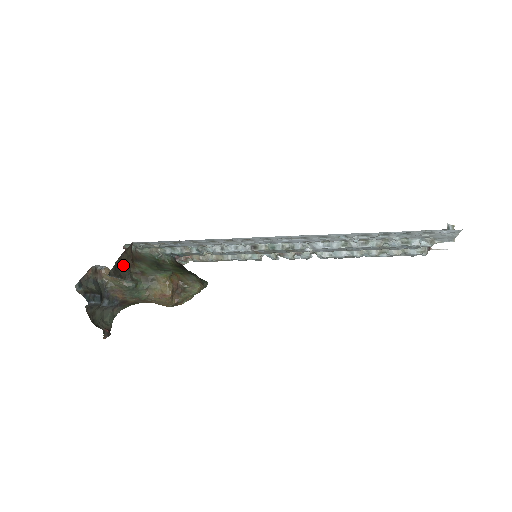
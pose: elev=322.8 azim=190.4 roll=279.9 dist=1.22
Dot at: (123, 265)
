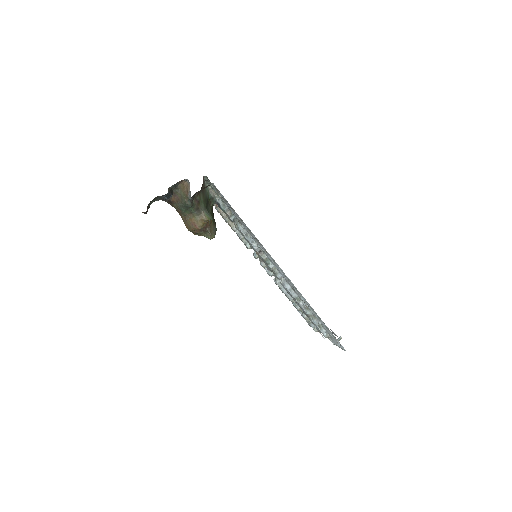
Dot at: occluded
